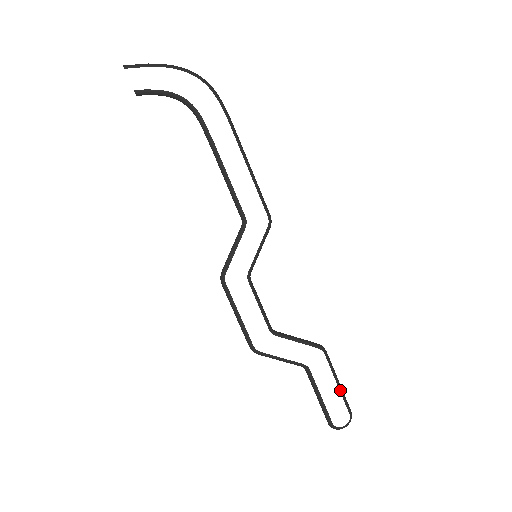
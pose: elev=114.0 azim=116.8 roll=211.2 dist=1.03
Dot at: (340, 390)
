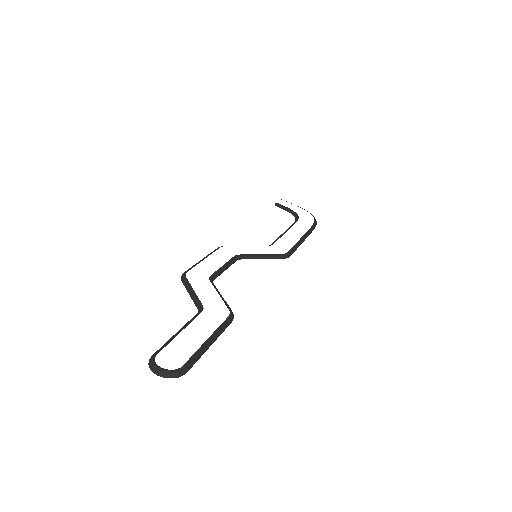
Dot at: (204, 344)
